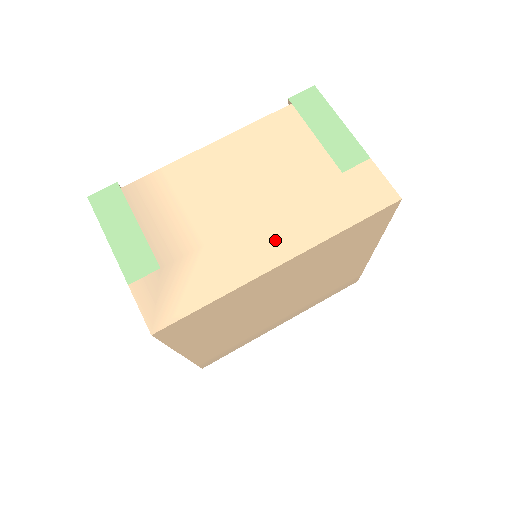
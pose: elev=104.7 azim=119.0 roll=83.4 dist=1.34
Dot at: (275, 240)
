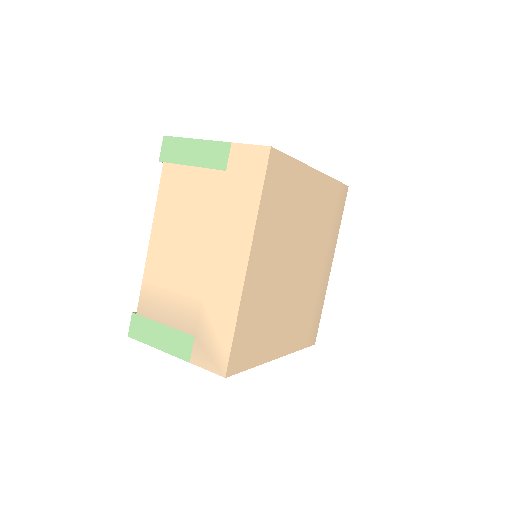
Dot at: (231, 254)
